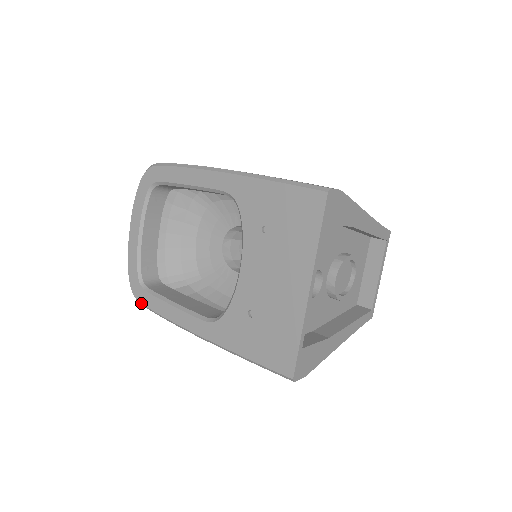
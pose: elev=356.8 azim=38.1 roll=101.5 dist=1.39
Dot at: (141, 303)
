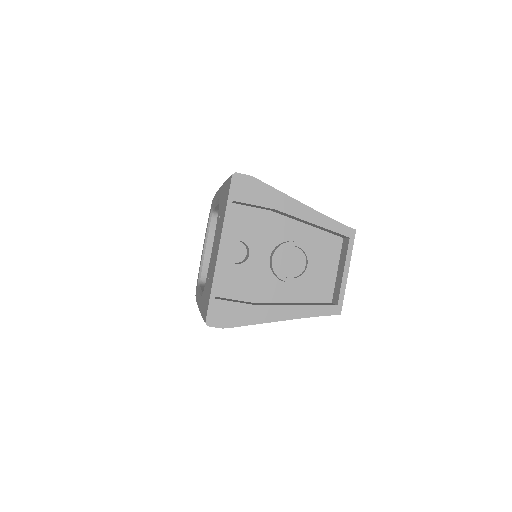
Dot at: occluded
